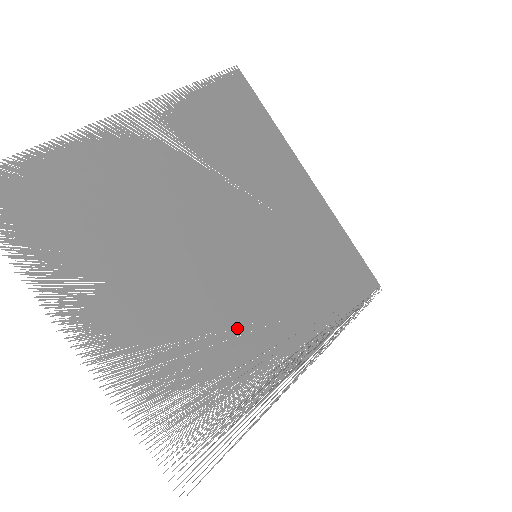
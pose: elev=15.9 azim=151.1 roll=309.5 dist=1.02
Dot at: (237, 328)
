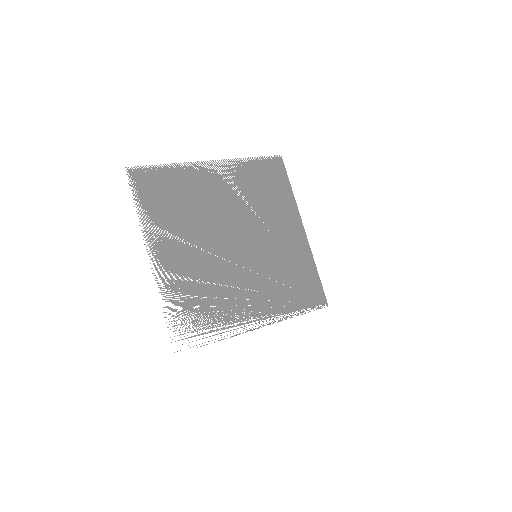
Dot at: (232, 288)
